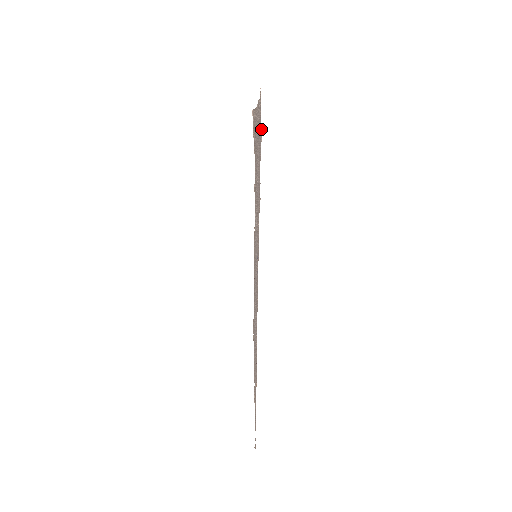
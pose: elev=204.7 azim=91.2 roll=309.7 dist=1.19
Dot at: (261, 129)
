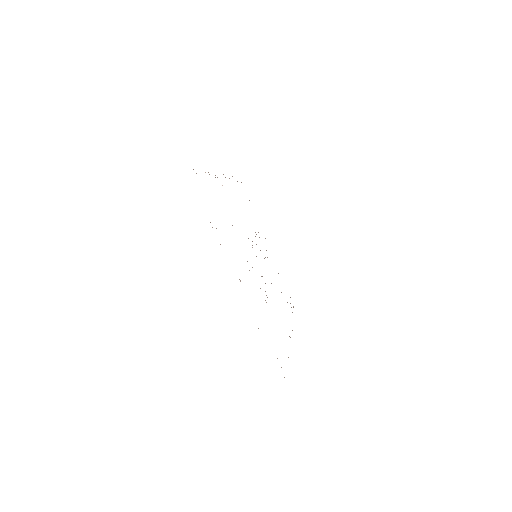
Dot at: occluded
